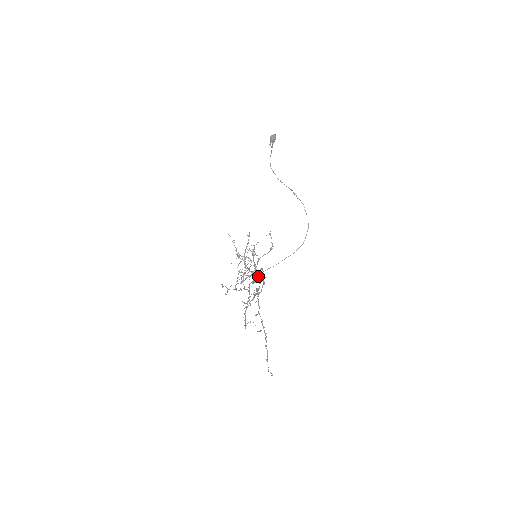
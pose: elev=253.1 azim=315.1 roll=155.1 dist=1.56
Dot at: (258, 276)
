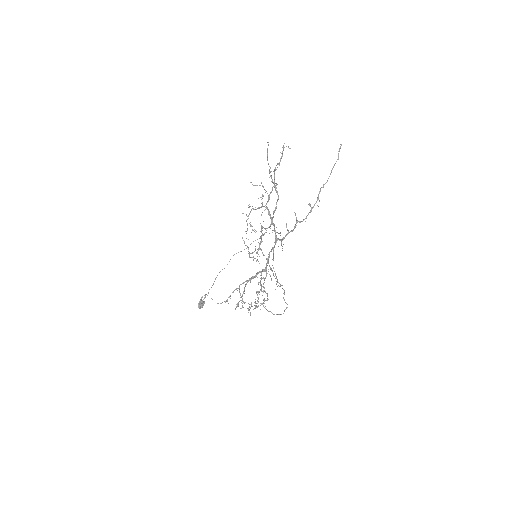
Dot at: occluded
